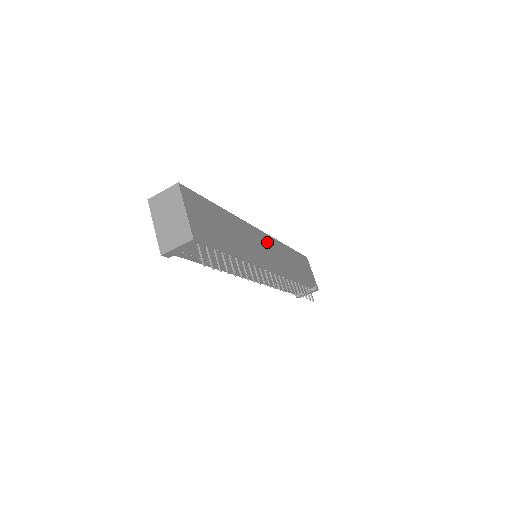
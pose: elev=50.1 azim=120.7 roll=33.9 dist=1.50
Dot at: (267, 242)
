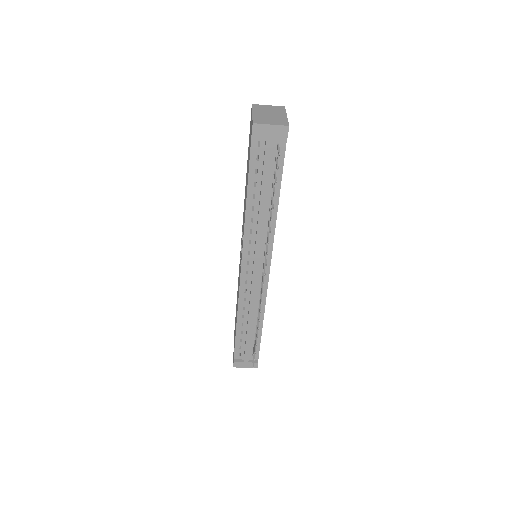
Dot at: occluded
